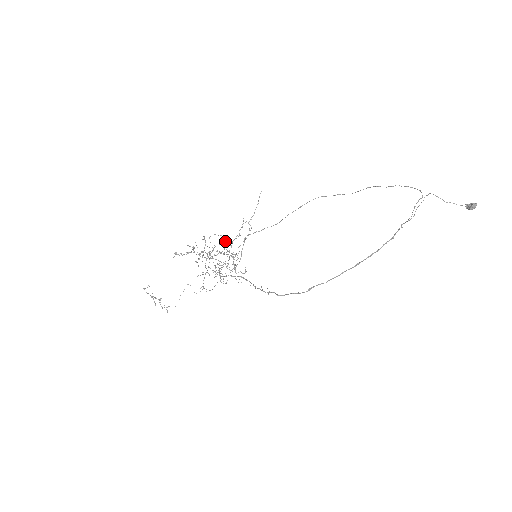
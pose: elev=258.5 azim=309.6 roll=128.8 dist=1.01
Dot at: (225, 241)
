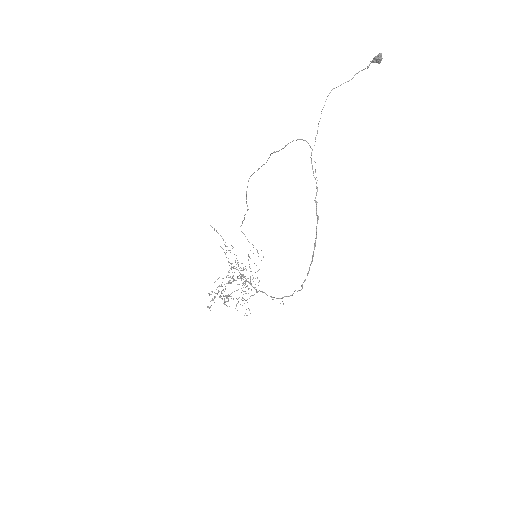
Dot at: occluded
